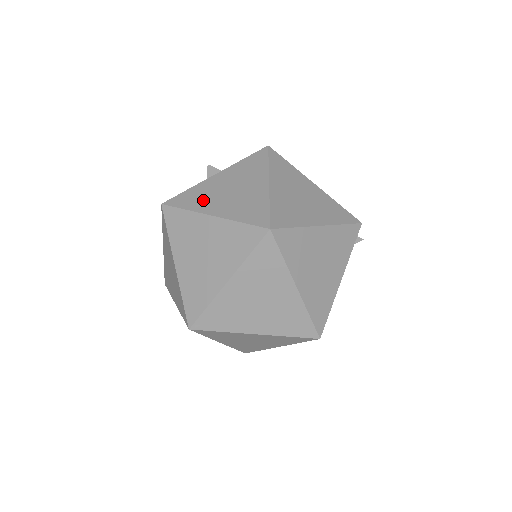
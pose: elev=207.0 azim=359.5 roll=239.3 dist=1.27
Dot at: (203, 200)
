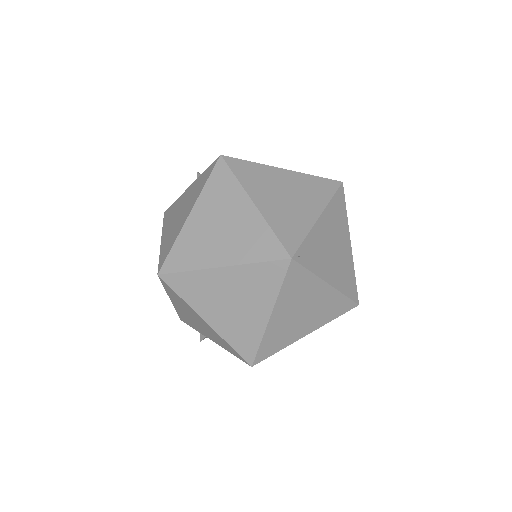
Dot at: occluded
